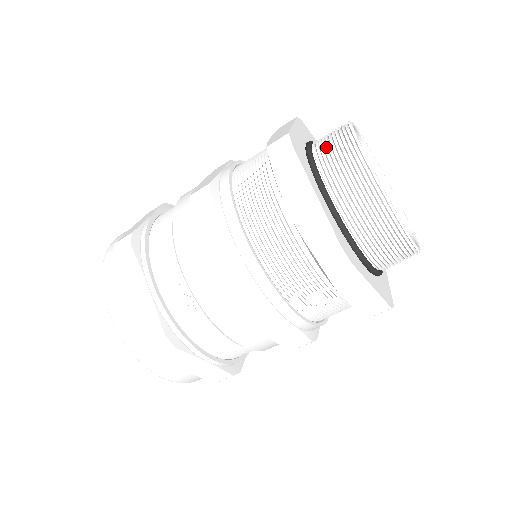
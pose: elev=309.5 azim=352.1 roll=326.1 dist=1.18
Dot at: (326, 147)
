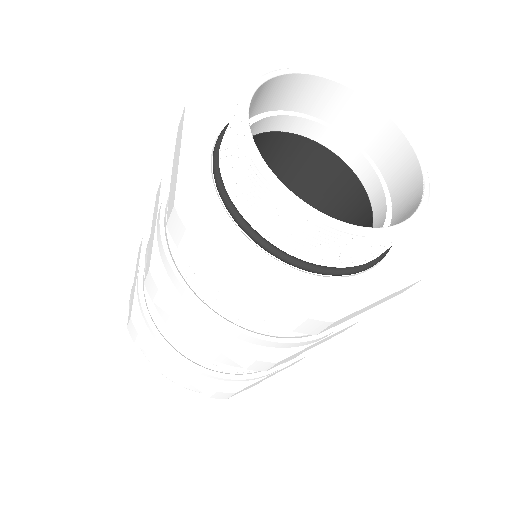
Dot at: (231, 172)
